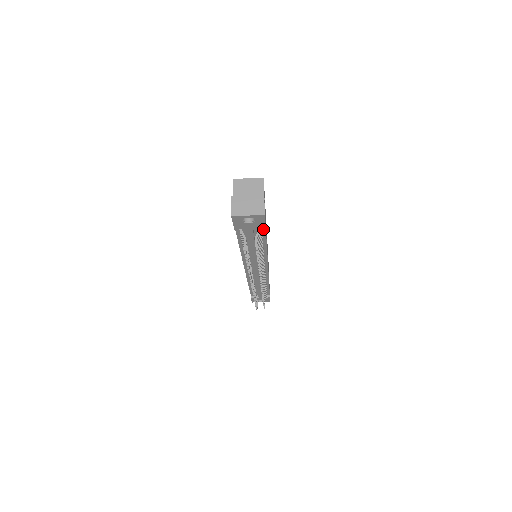
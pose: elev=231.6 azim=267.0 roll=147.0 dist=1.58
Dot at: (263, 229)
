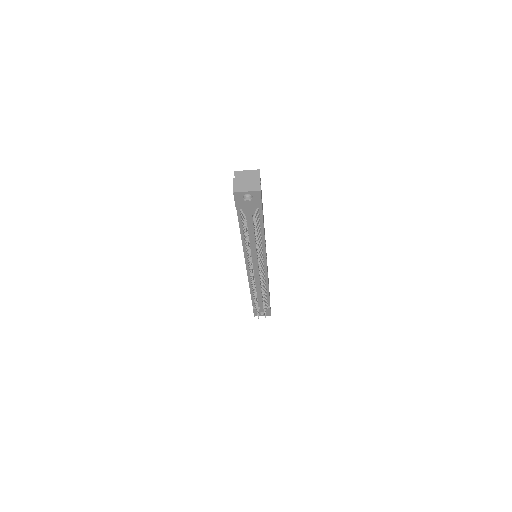
Dot at: (260, 211)
